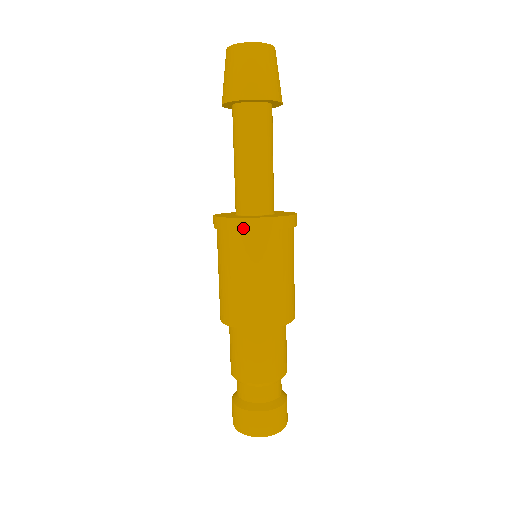
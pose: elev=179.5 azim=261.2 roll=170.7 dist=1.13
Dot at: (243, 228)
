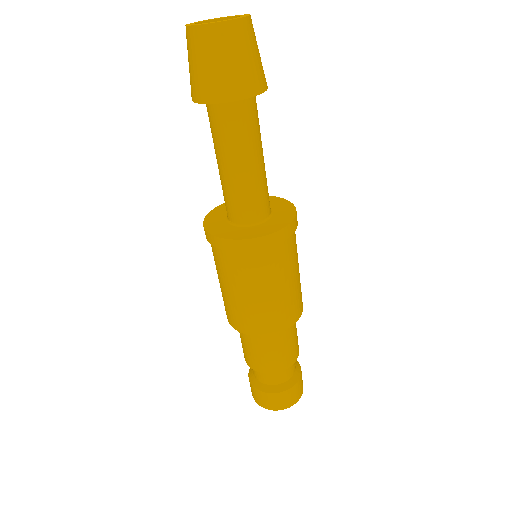
Dot at: (241, 249)
